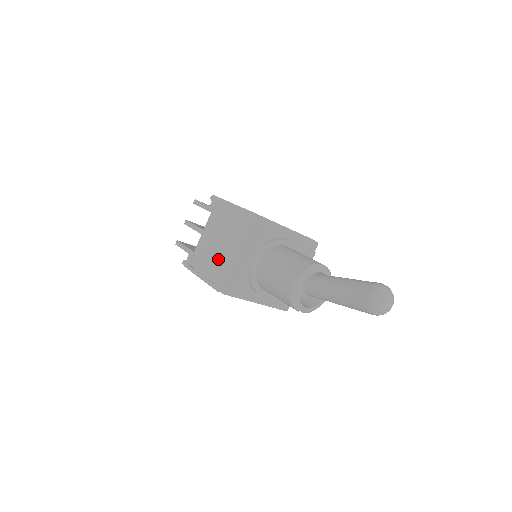
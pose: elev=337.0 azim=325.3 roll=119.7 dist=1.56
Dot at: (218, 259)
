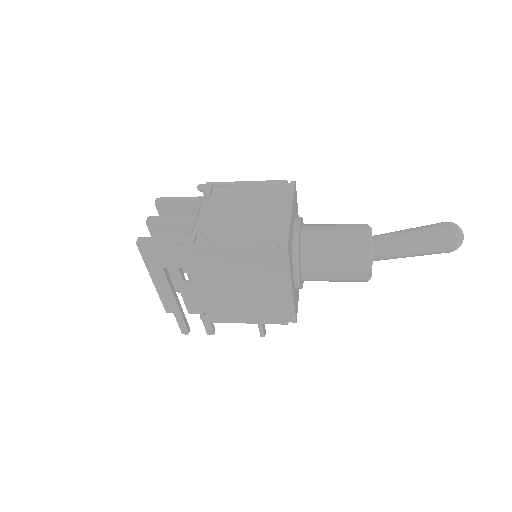
Dot at: (257, 222)
